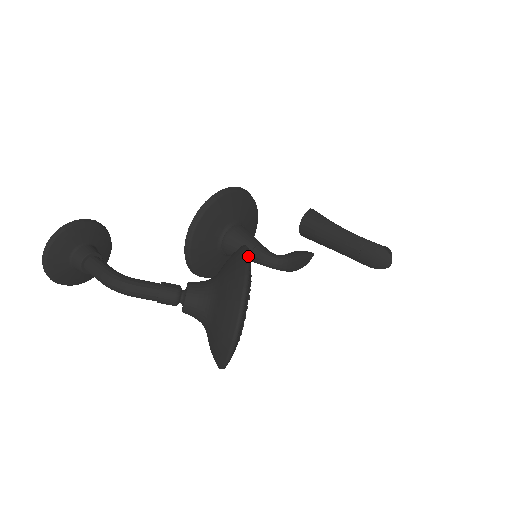
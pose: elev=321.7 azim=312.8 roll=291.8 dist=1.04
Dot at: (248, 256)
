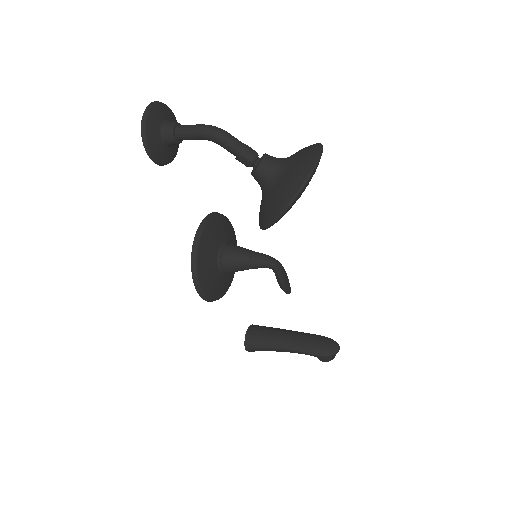
Dot at: occluded
